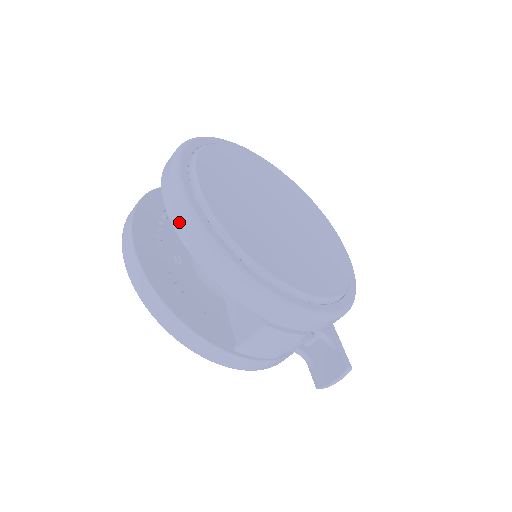
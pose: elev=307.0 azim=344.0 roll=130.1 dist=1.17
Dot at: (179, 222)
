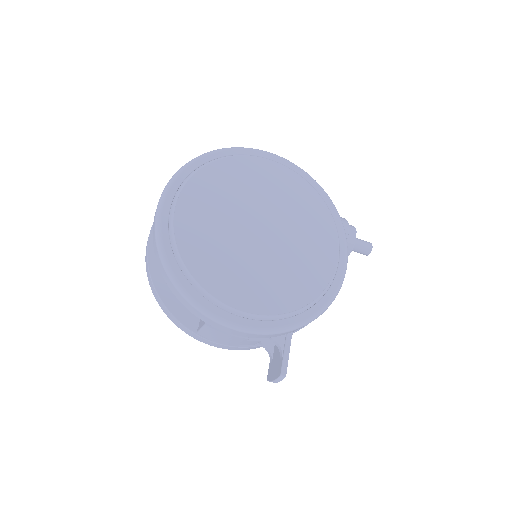
Dot at: (153, 234)
